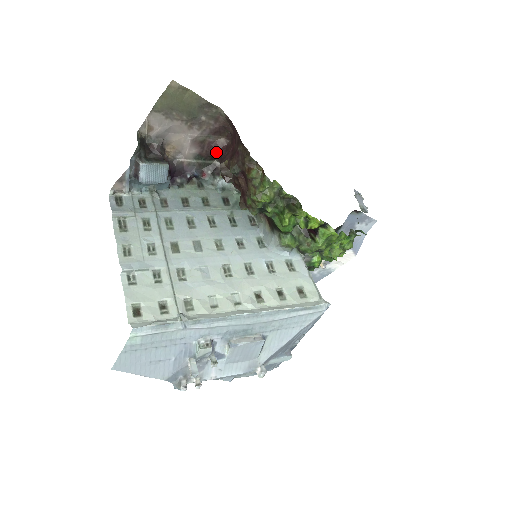
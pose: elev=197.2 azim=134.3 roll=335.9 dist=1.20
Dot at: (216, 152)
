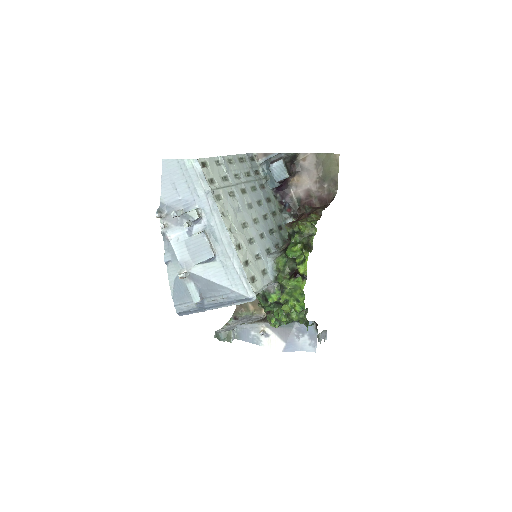
Dot at: occluded
